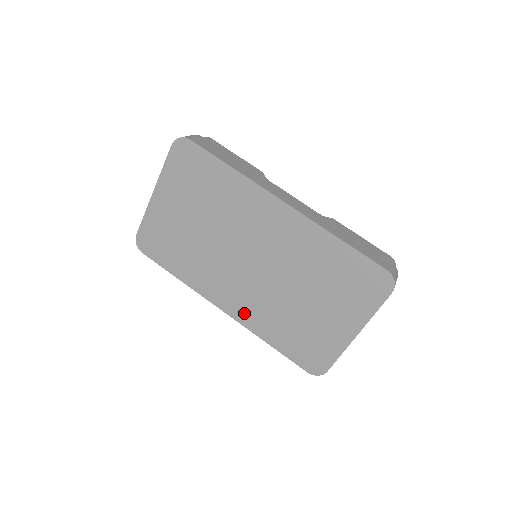
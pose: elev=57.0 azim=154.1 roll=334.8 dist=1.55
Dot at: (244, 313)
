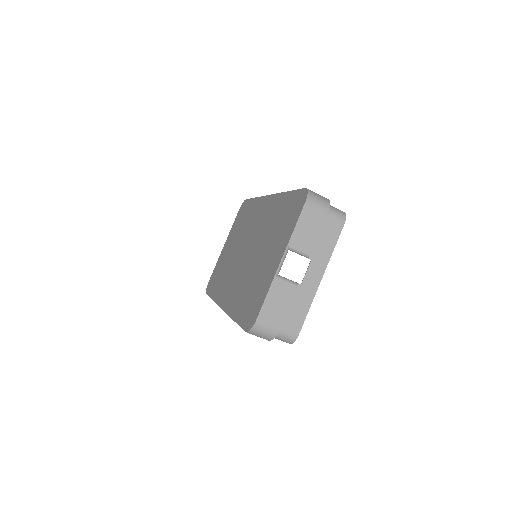
Dot at: (230, 300)
